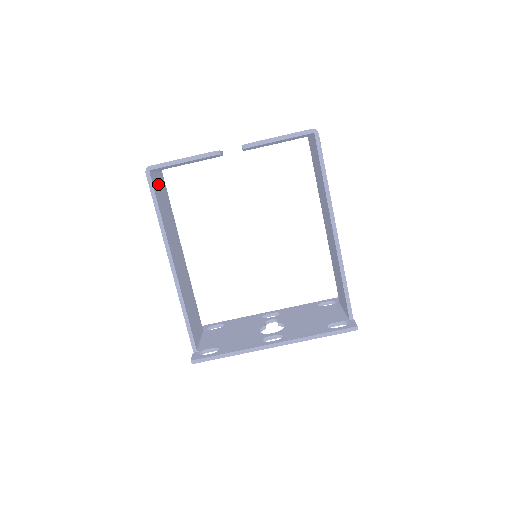
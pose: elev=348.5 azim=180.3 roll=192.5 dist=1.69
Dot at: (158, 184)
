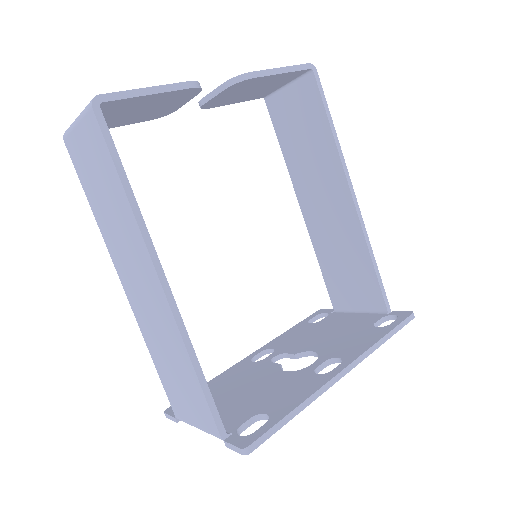
Dot at: occluded
